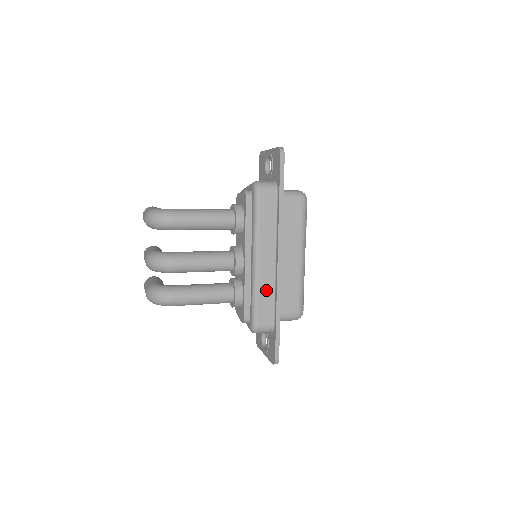
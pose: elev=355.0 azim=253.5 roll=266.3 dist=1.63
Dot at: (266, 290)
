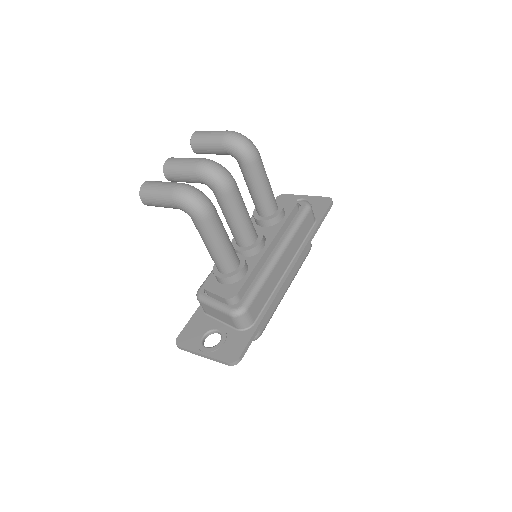
Dot at: (270, 285)
